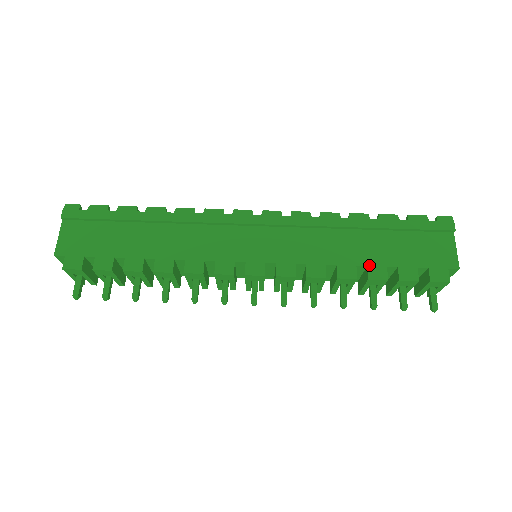
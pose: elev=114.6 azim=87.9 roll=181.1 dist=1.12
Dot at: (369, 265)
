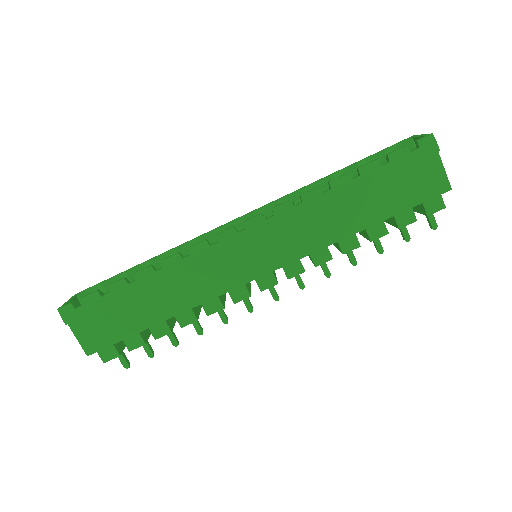
Dot at: (367, 228)
